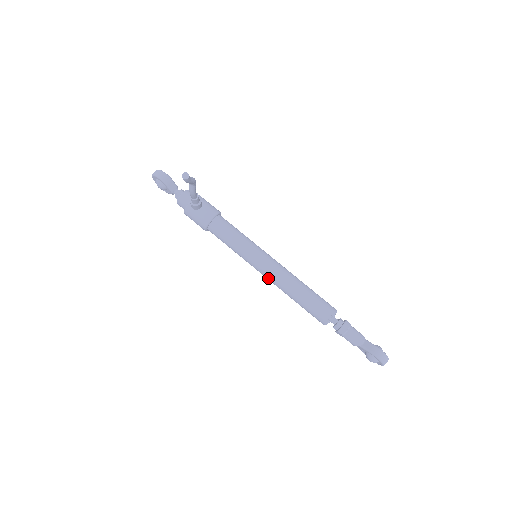
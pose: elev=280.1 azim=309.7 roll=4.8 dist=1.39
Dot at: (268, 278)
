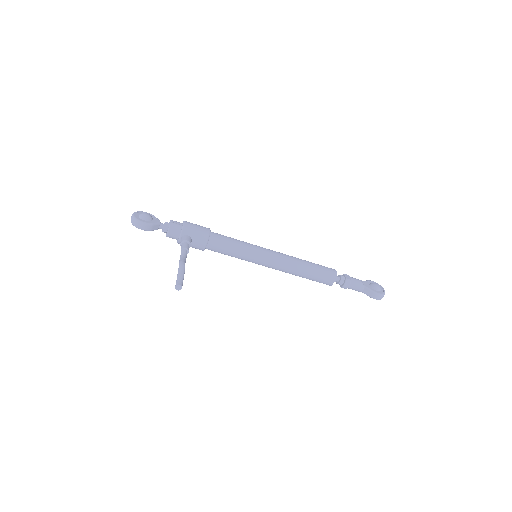
Dot at: (272, 268)
